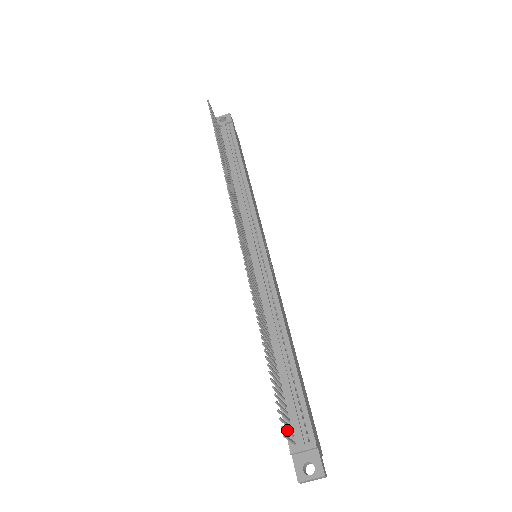
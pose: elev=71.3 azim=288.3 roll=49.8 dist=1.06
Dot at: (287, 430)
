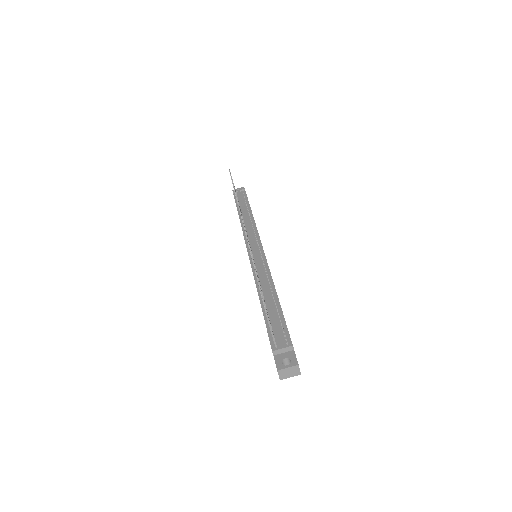
Dot at: occluded
